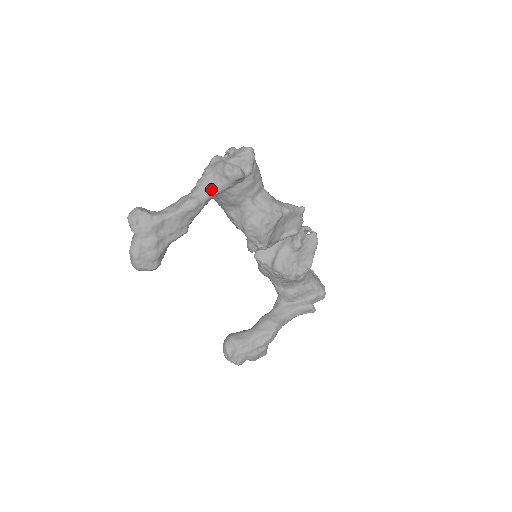
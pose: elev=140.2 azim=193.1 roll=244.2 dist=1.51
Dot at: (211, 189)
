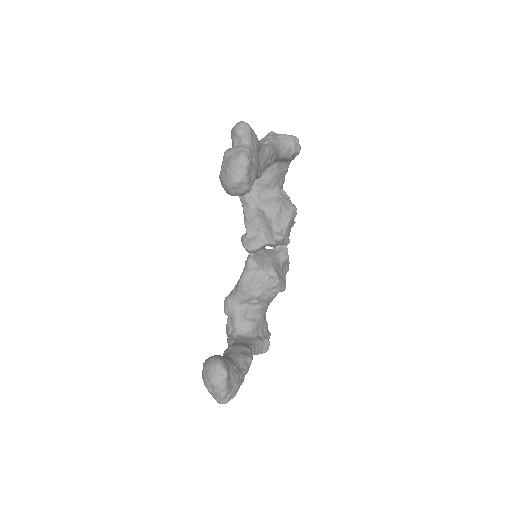
Dot at: (280, 150)
